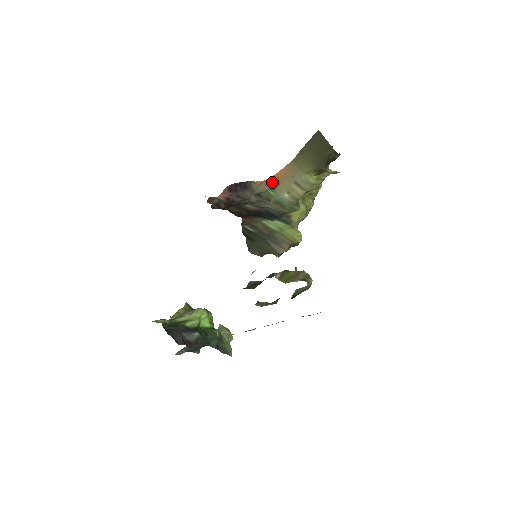
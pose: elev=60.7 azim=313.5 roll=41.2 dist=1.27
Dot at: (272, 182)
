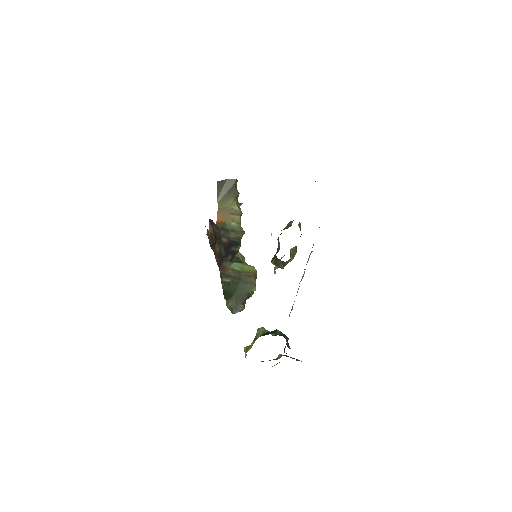
Dot at: (220, 222)
